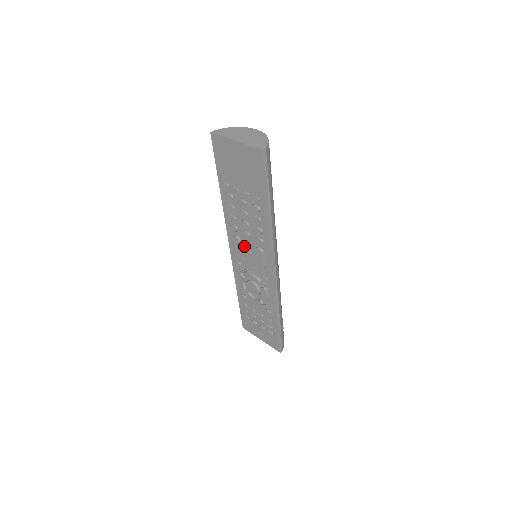
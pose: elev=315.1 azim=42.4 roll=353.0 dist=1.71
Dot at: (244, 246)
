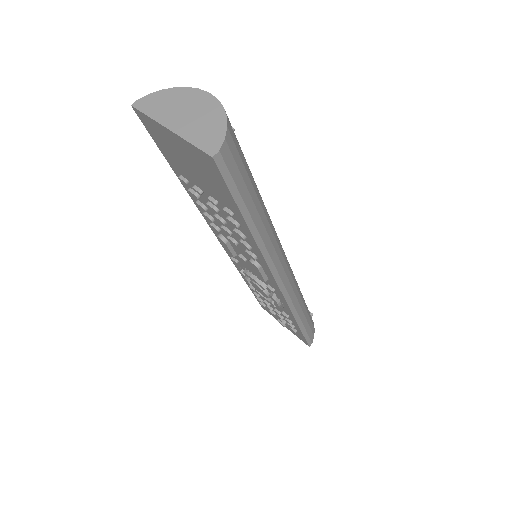
Dot at: (235, 248)
